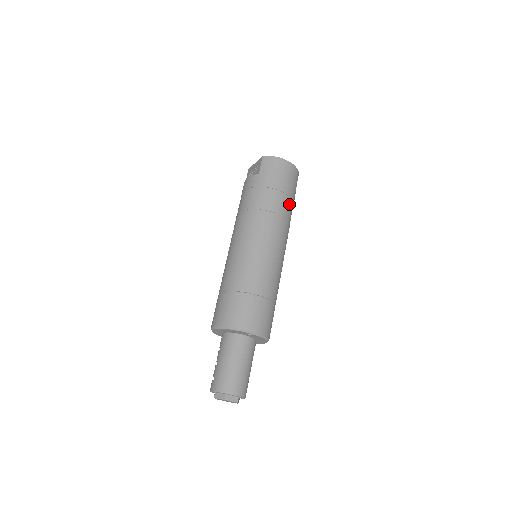
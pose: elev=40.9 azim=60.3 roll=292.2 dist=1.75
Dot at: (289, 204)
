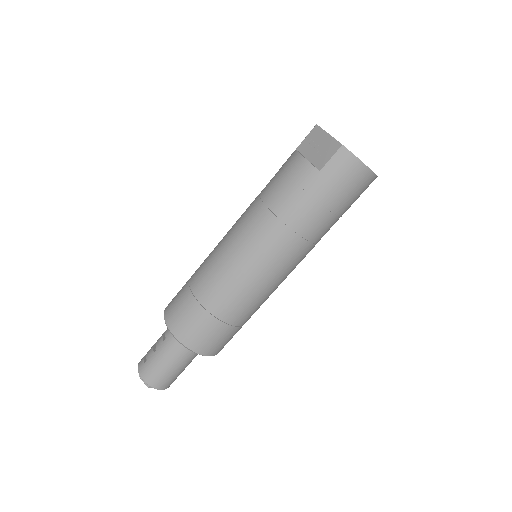
Dot at: (333, 224)
